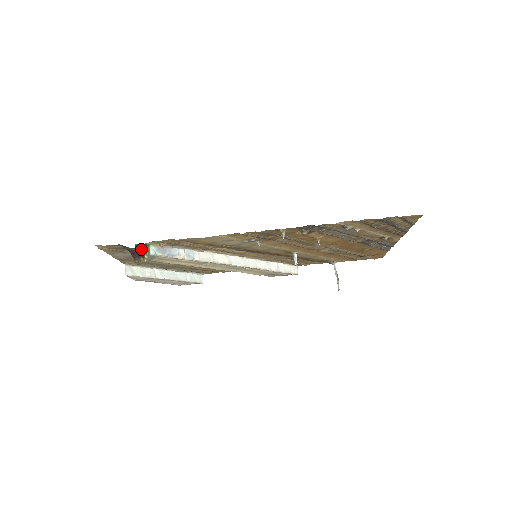
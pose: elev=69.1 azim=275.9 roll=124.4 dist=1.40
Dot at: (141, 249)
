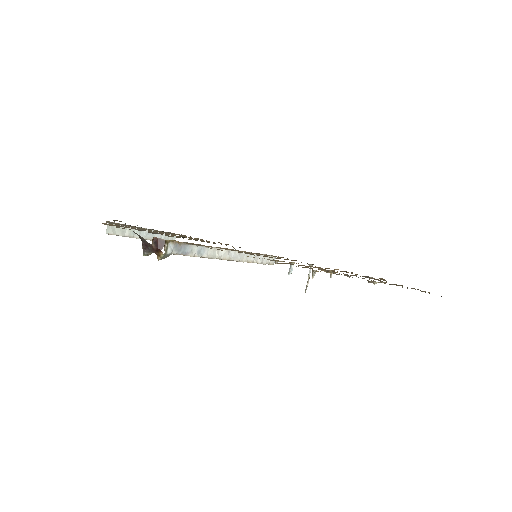
Dot at: (159, 245)
